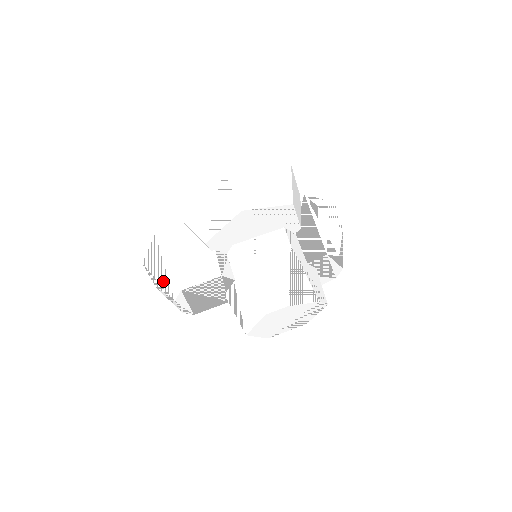
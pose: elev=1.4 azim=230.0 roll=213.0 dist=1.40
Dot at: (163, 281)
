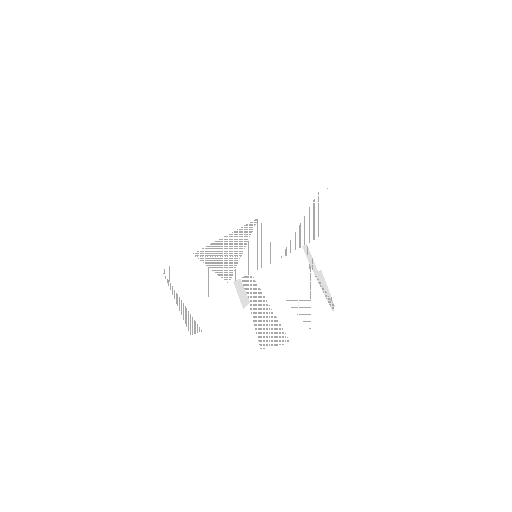
Dot at: (172, 314)
